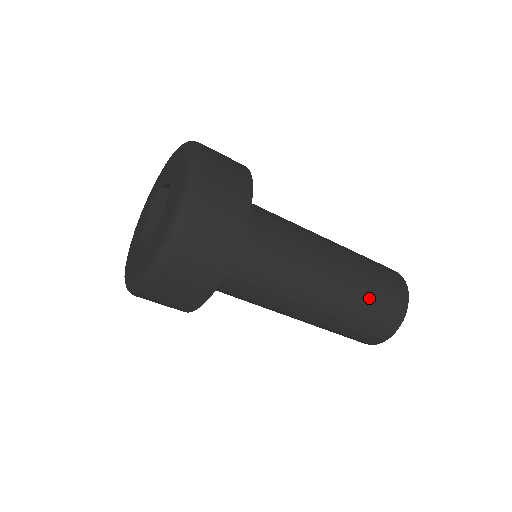
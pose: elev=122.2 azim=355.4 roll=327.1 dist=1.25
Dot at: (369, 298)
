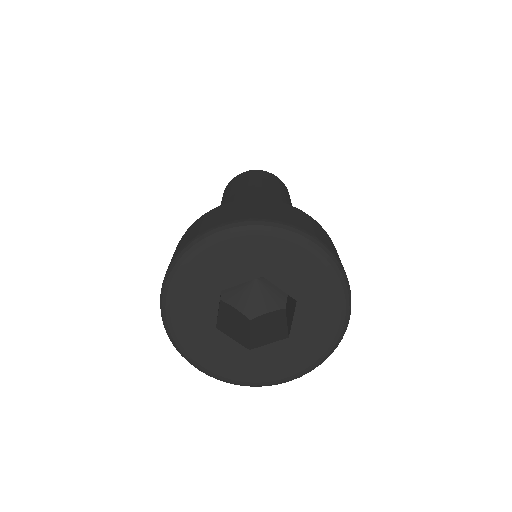
Dot at: occluded
